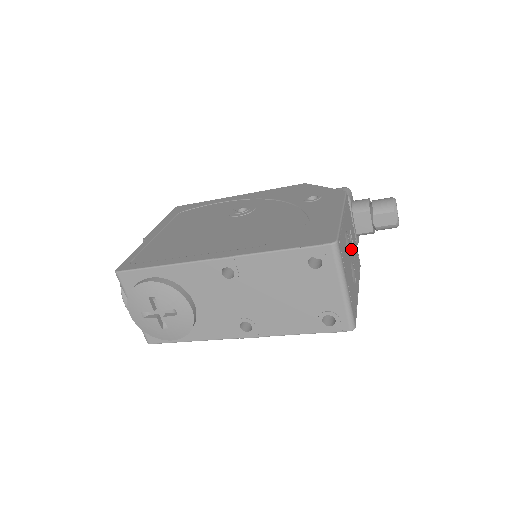
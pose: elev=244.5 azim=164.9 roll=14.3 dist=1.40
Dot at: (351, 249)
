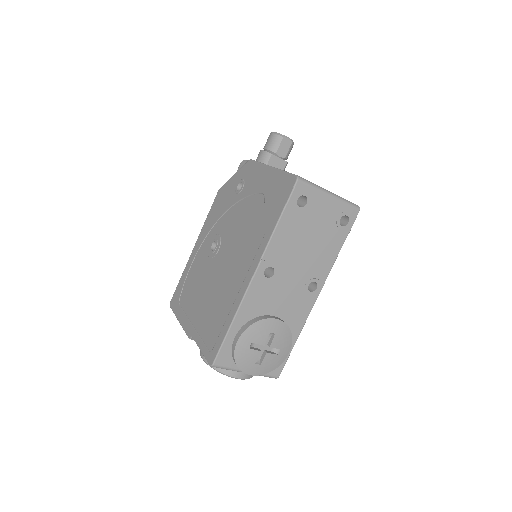
Dot at: occluded
